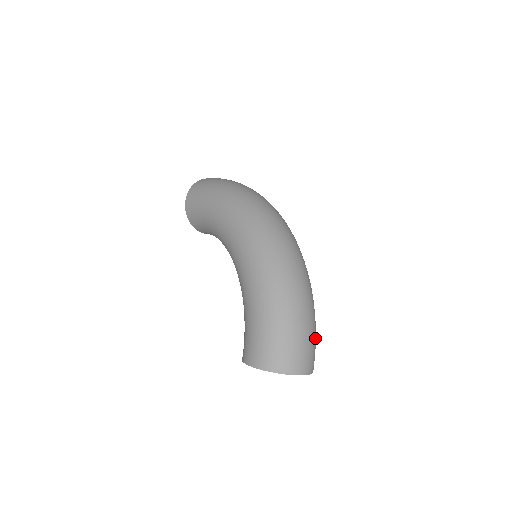
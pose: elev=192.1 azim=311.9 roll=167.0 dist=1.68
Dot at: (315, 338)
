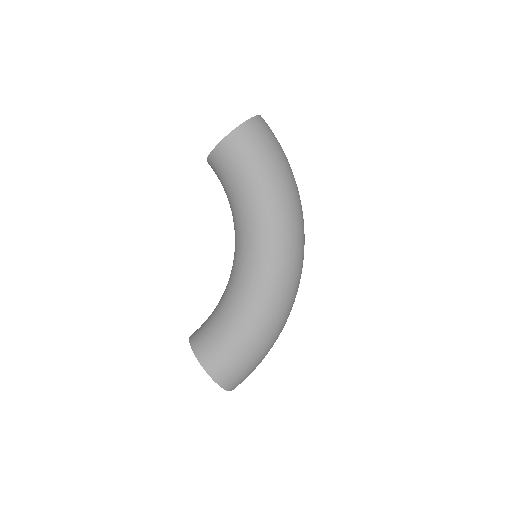
Dot at: occluded
